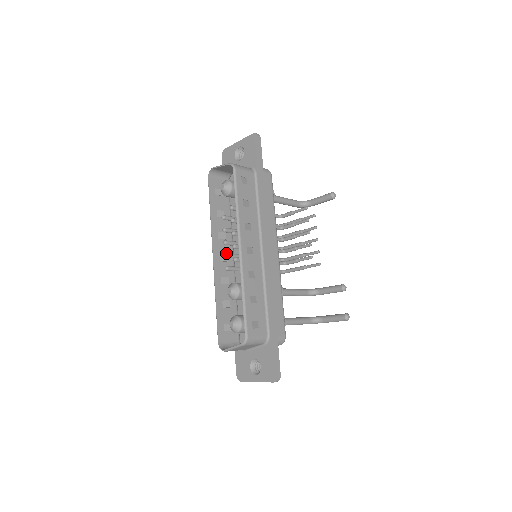
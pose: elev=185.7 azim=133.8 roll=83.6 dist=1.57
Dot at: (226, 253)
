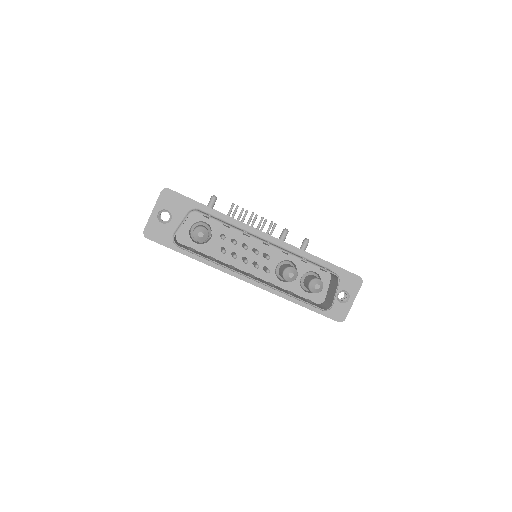
Dot at: (256, 265)
